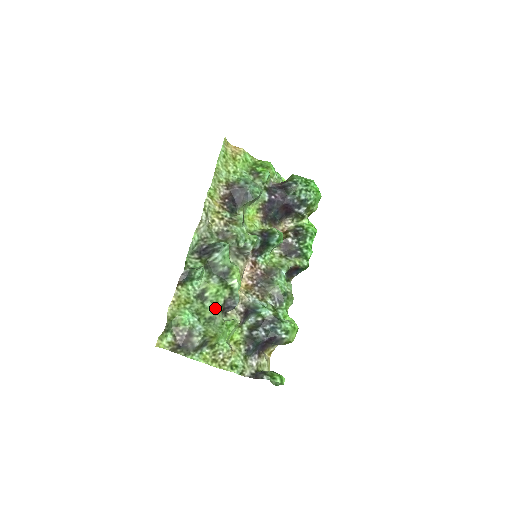
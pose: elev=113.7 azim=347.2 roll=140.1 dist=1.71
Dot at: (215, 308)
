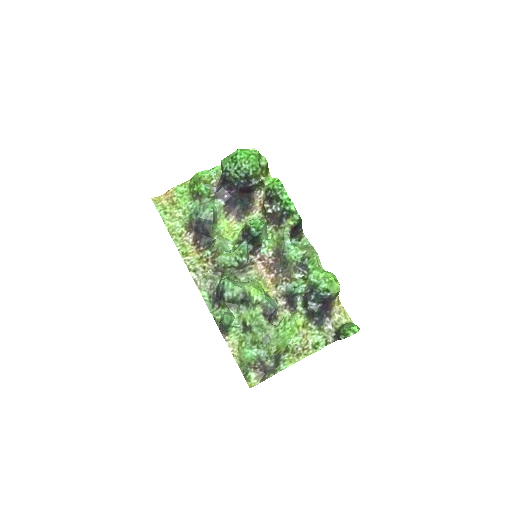
Dot at: (261, 329)
